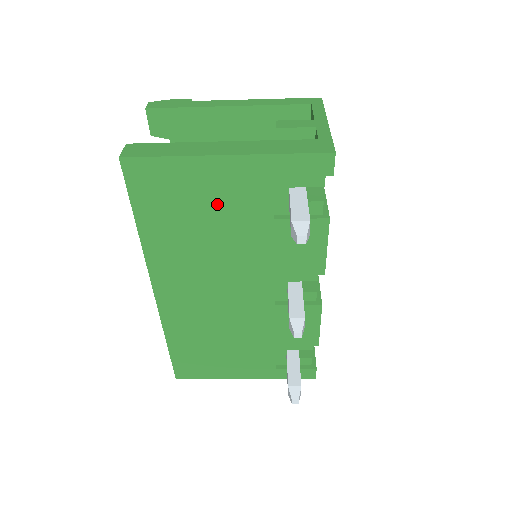
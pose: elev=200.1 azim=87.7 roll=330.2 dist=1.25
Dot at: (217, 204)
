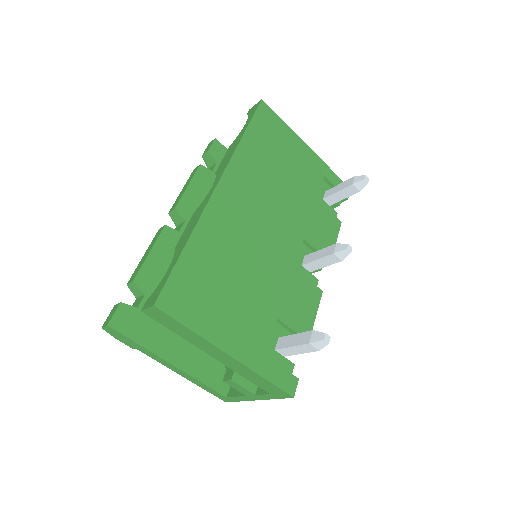
Dot at: (294, 164)
